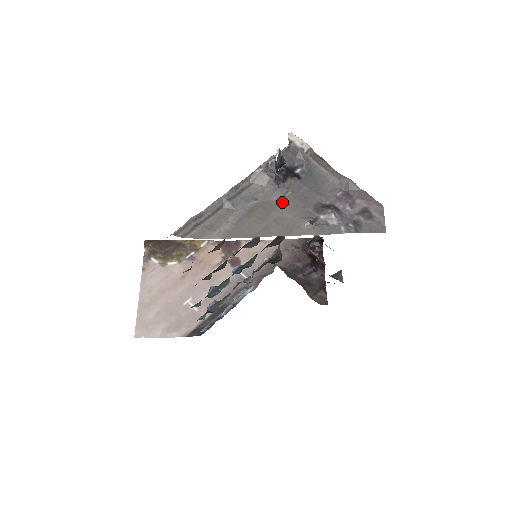
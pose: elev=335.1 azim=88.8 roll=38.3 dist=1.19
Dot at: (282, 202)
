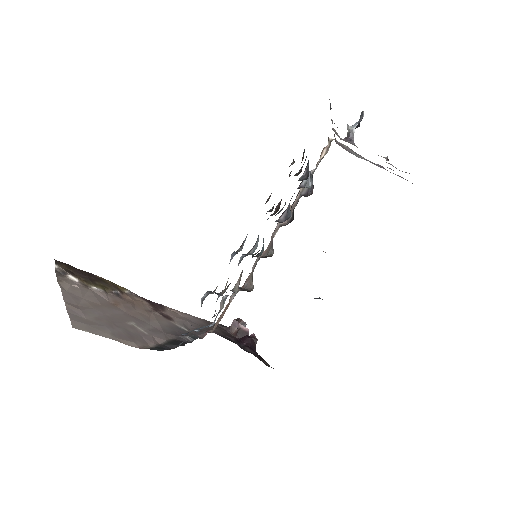
Dot at: occluded
